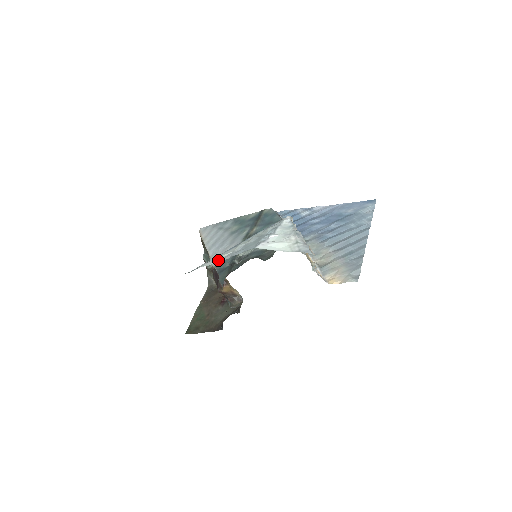
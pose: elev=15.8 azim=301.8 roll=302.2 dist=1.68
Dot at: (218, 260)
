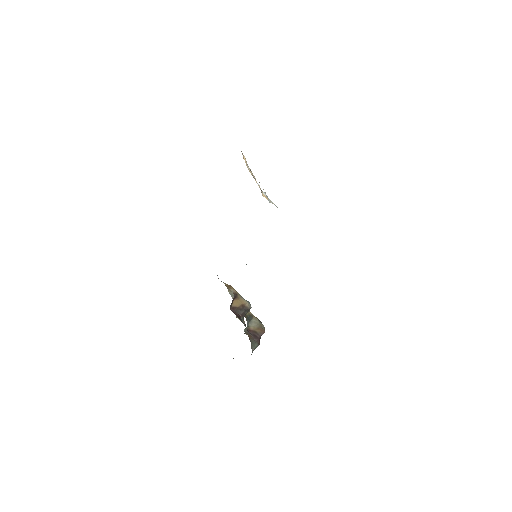
Dot at: occluded
